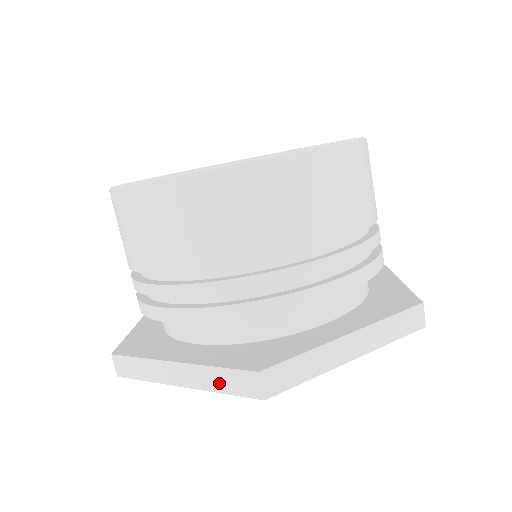
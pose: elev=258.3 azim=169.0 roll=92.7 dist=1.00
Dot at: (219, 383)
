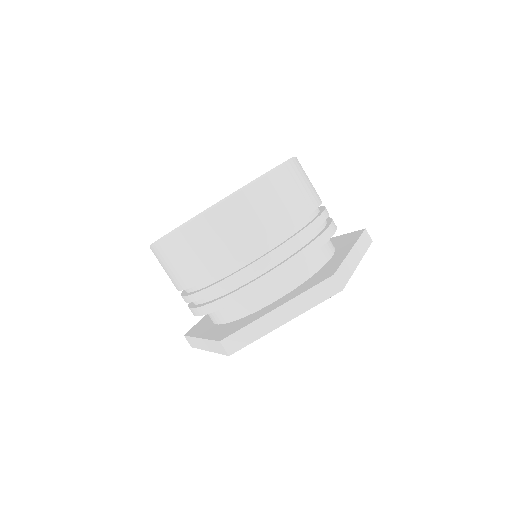
Dot at: (215, 348)
